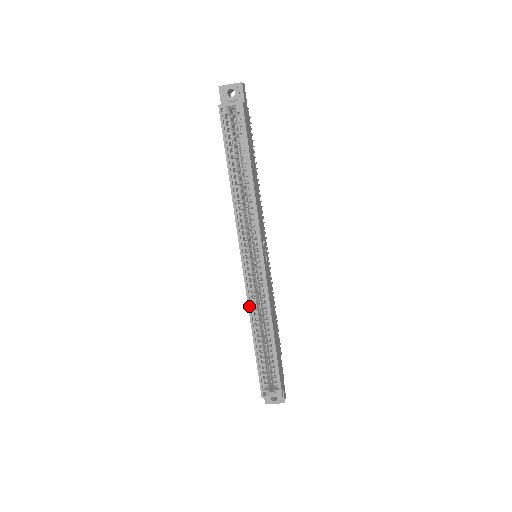
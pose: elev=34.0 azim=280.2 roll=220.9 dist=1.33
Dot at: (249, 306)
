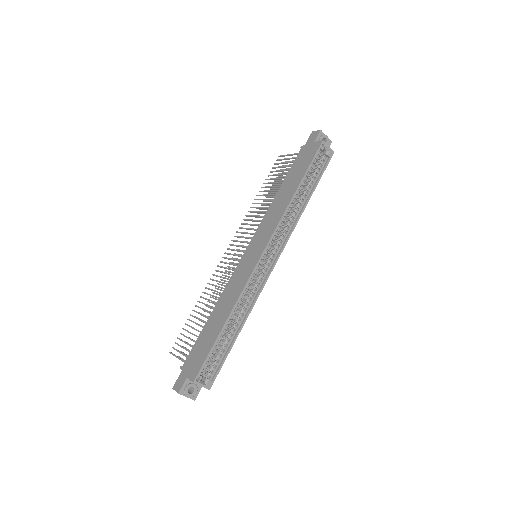
Dot at: (244, 290)
